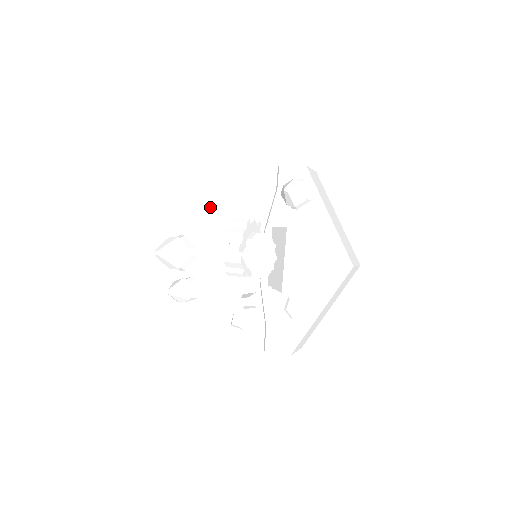
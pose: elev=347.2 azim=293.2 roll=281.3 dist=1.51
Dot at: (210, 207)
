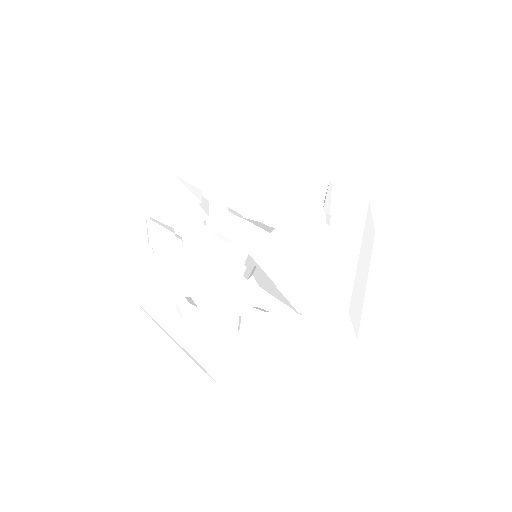
Dot at: (251, 196)
